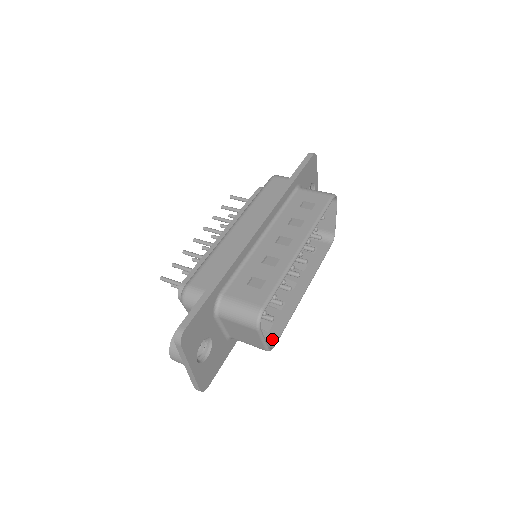
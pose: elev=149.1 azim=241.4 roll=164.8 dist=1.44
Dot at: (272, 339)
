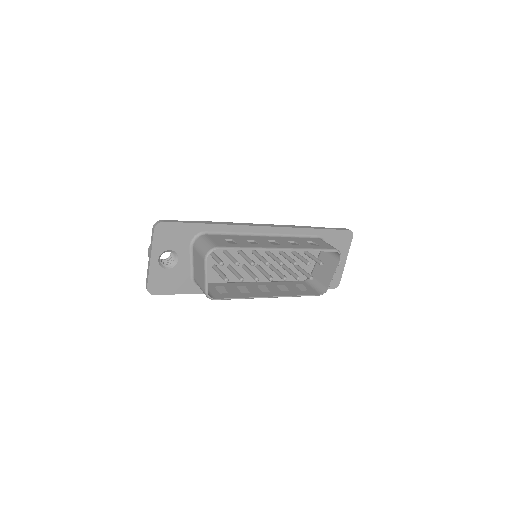
Dot at: (217, 296)
